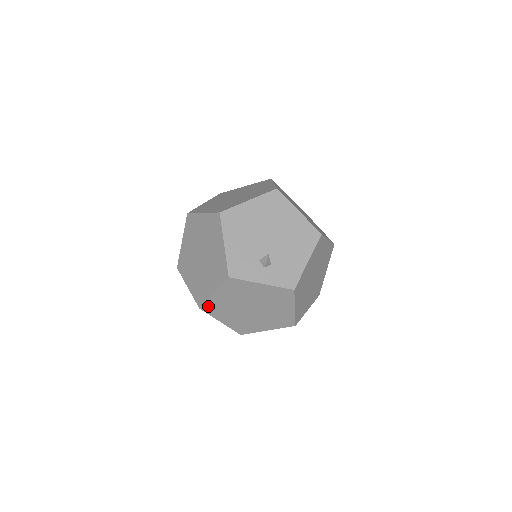
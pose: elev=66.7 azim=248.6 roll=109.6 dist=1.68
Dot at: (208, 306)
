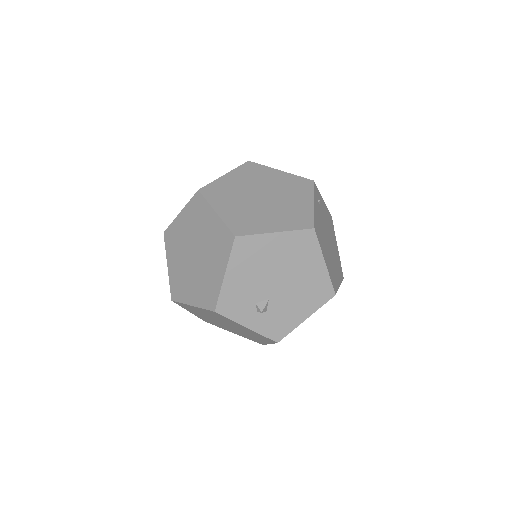
Dot at: (182, 304)
